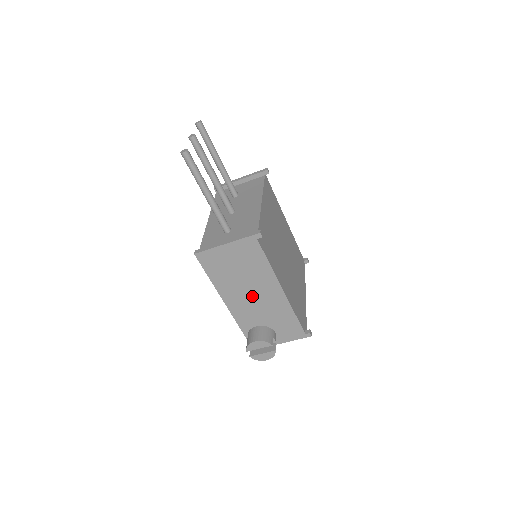
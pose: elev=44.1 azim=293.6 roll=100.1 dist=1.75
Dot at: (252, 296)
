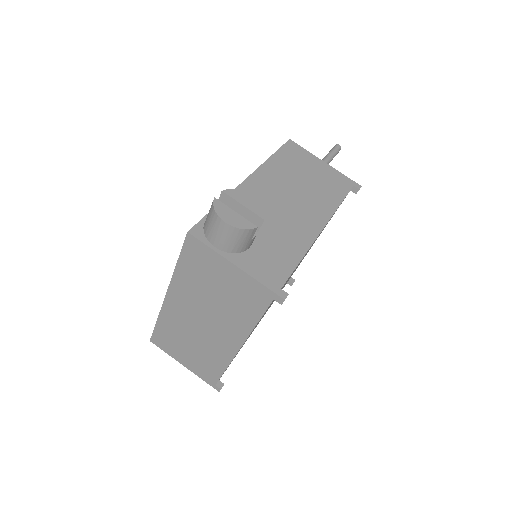
Dot at: (285, 201)
